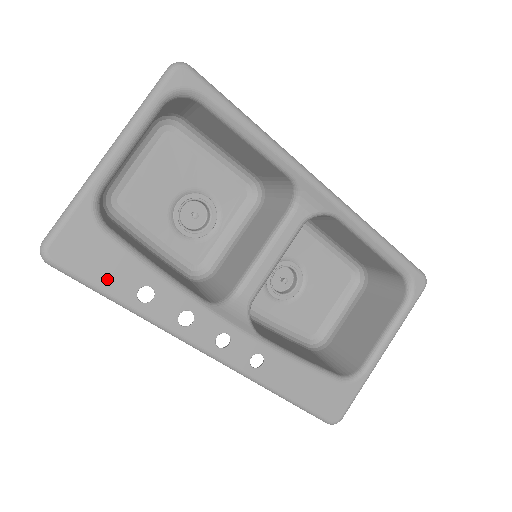
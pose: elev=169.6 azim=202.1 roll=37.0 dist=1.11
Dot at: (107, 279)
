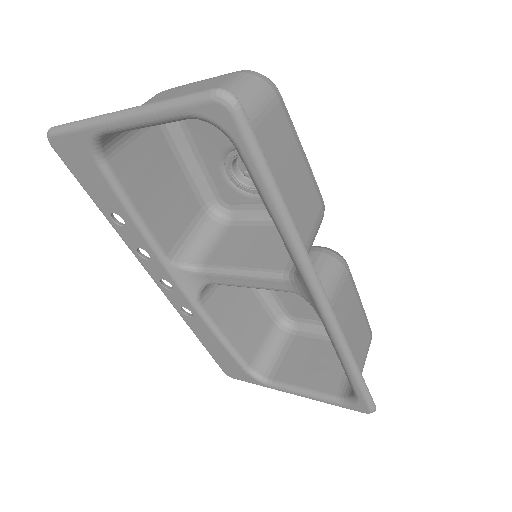
Dot at: (91, 189)
